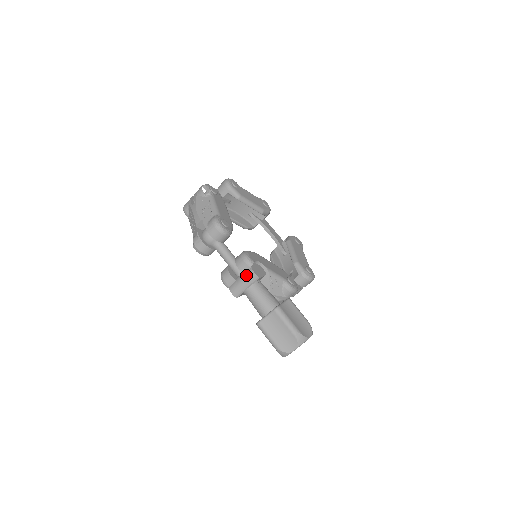
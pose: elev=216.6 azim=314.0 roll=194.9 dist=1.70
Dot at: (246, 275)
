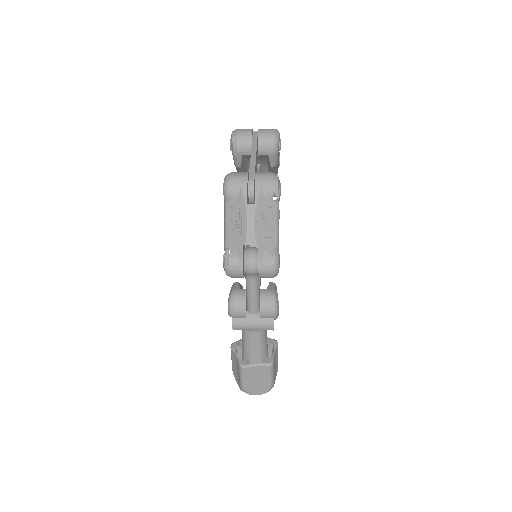
Dot at: (263, 323)
